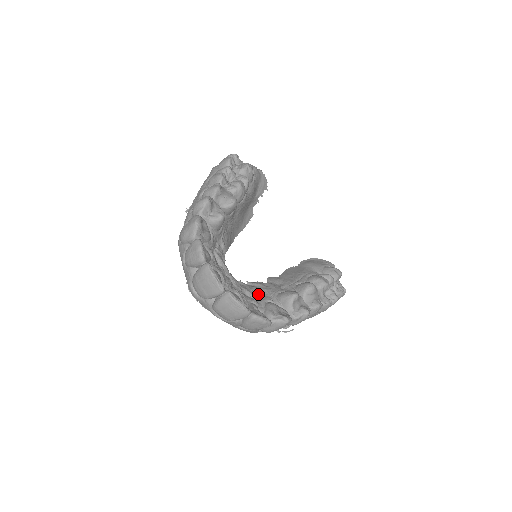
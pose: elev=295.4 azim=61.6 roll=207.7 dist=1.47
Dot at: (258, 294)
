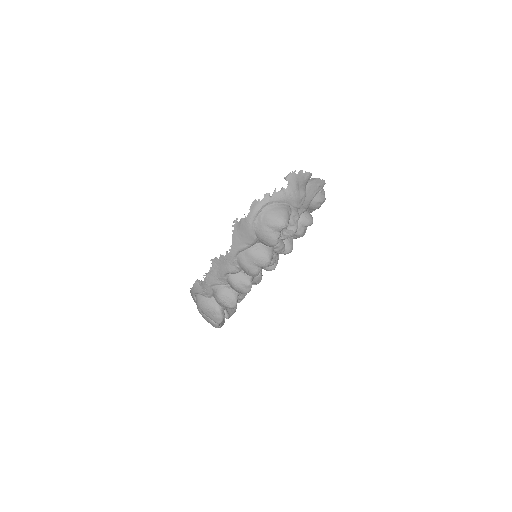
Dot at: occluded
